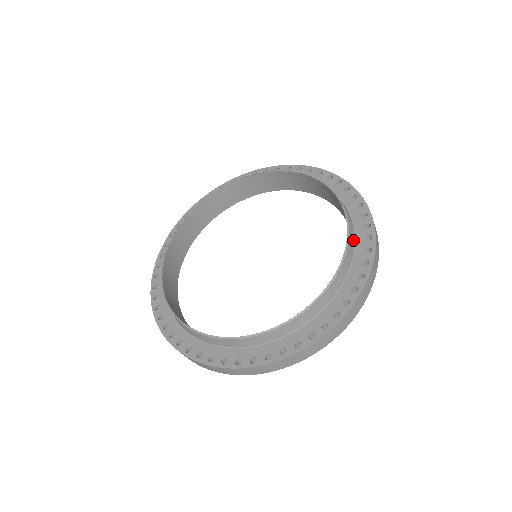
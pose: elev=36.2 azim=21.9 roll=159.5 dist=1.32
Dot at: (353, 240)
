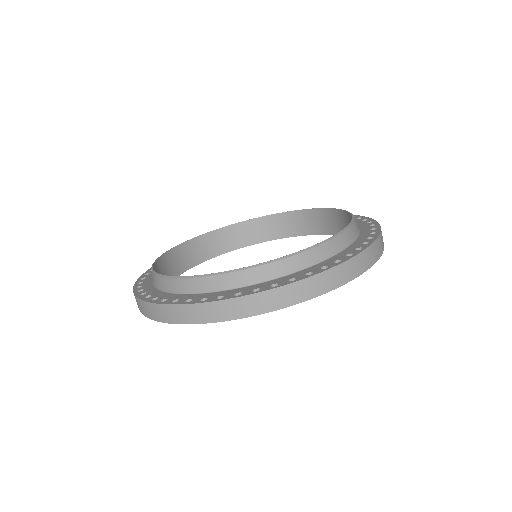
Dot at: (333, 251)
